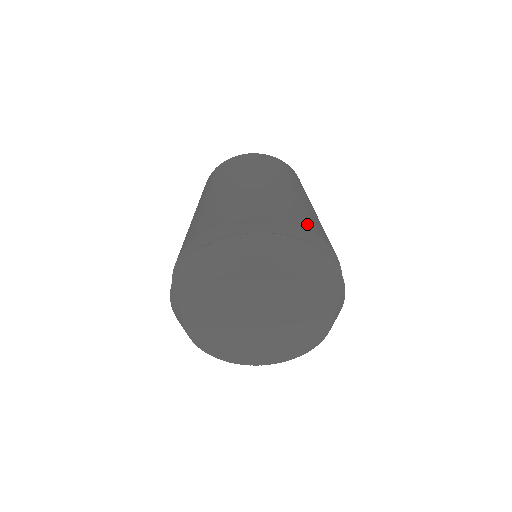
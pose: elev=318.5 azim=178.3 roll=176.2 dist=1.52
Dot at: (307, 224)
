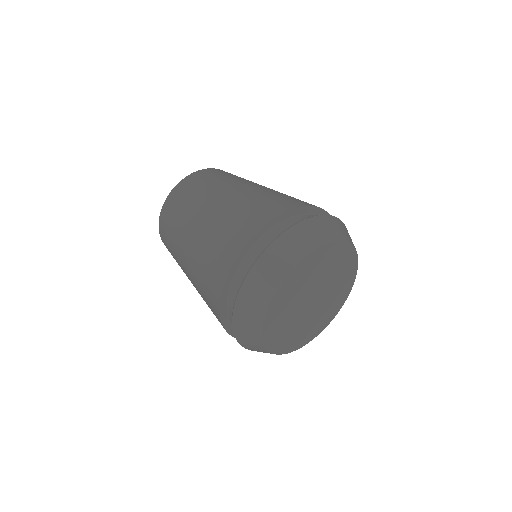
Dot at: occluded
